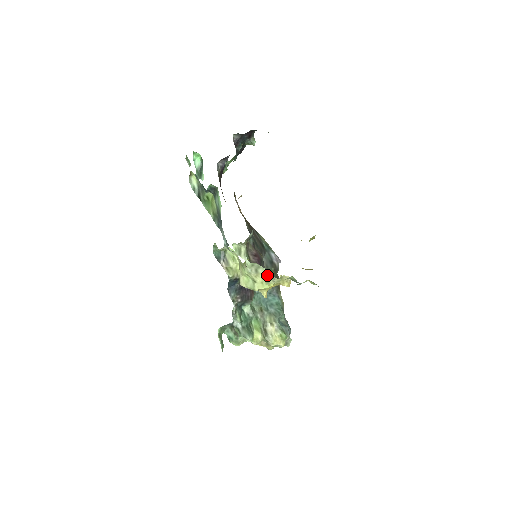
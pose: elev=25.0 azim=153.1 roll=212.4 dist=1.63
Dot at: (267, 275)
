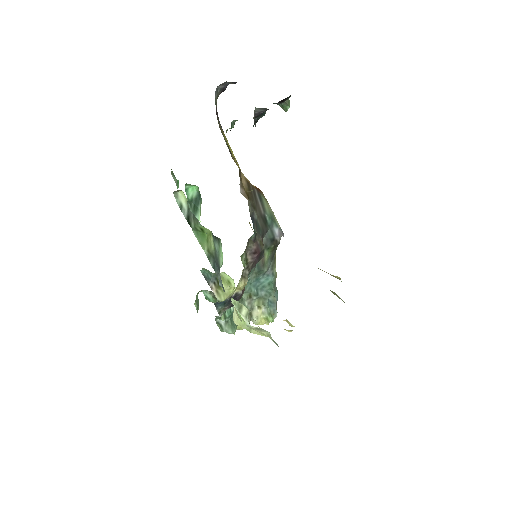
Dot at: (270, 338)
